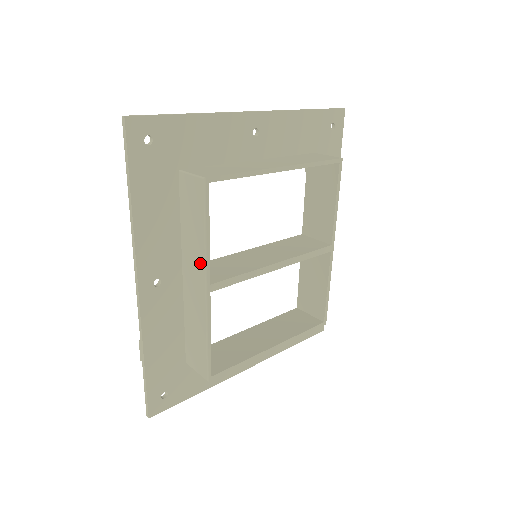
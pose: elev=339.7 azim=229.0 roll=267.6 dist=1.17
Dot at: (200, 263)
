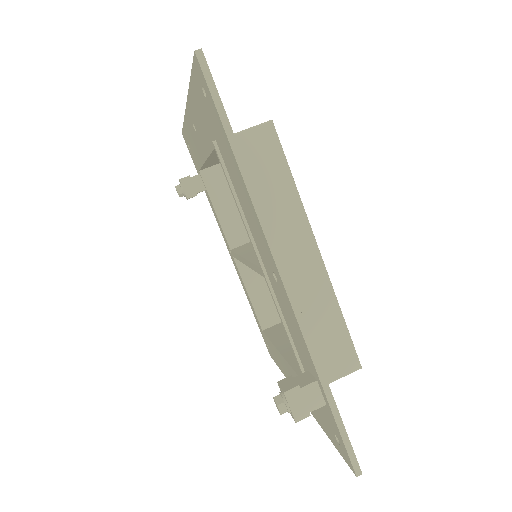
Dot at: (299, 225)
